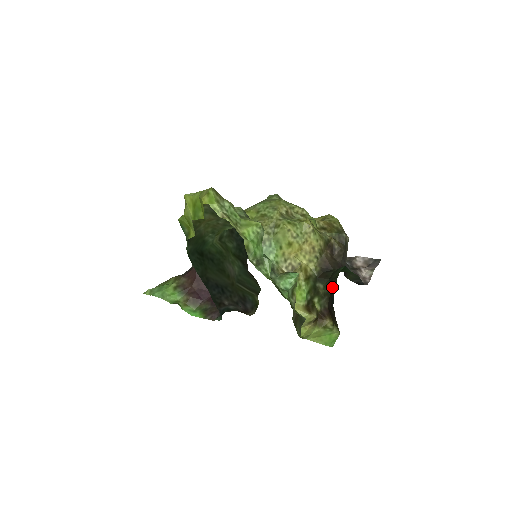
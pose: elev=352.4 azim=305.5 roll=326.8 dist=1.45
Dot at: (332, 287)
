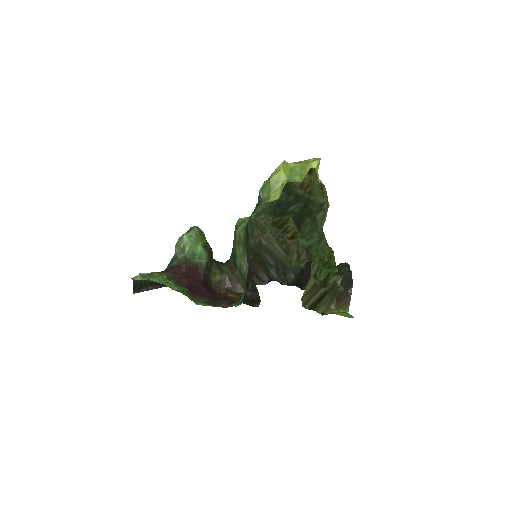
Dot at: (345, 273)
